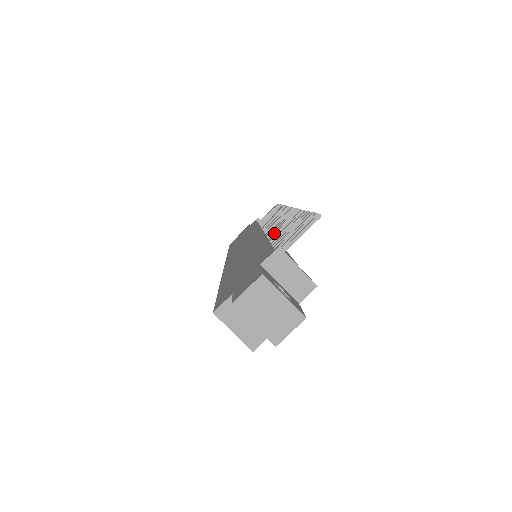
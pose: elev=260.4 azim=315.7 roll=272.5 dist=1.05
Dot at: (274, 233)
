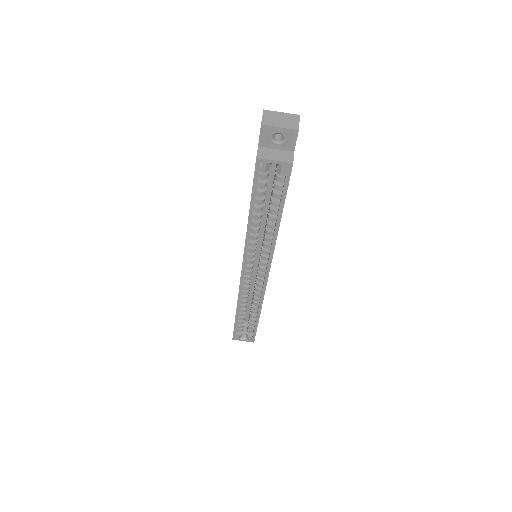
Dot at: occluded
